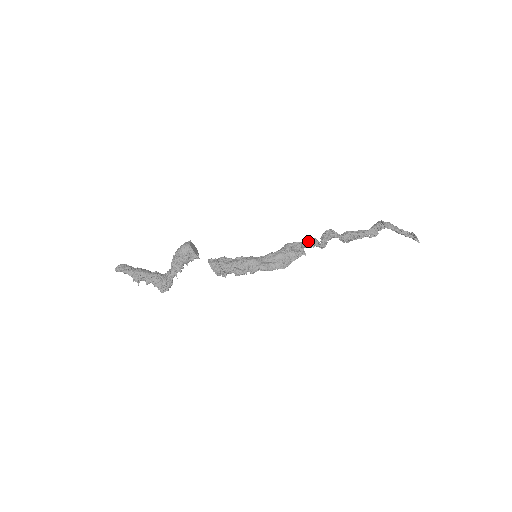
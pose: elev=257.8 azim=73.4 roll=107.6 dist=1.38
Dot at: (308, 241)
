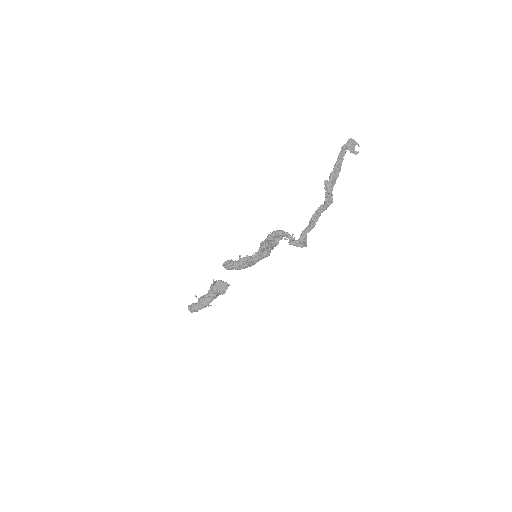
Dot at: (289, 244)
